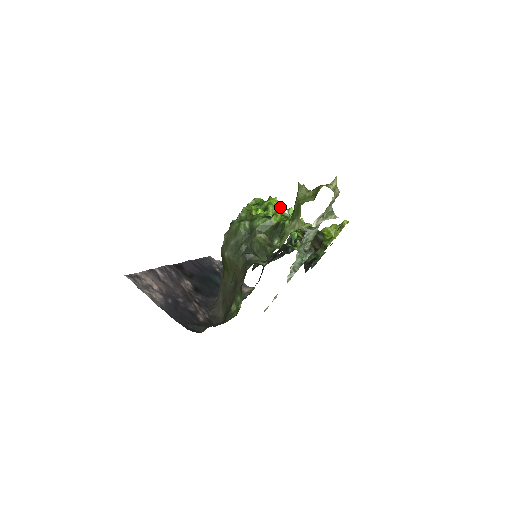
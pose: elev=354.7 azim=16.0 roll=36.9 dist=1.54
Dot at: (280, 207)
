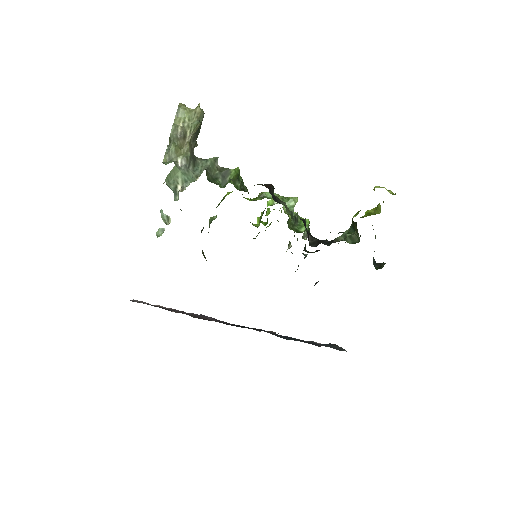
Dot at: (268, 202)
